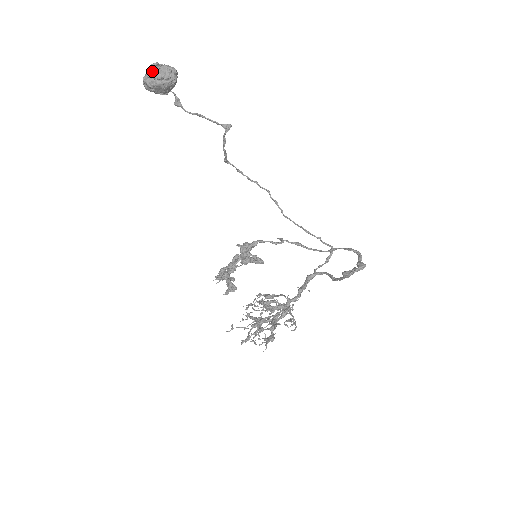
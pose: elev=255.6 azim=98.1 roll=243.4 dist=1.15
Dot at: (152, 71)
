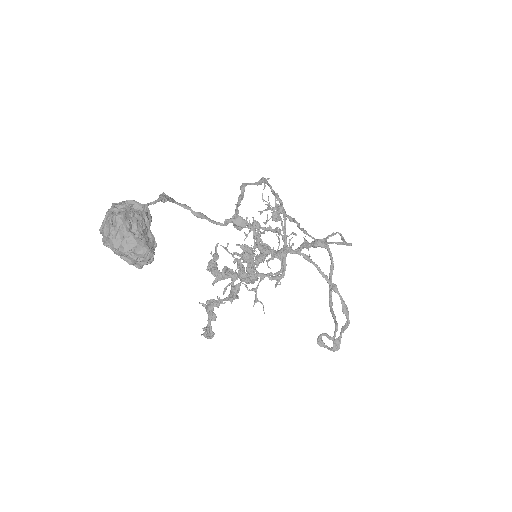
Dot at: (112, 244)
